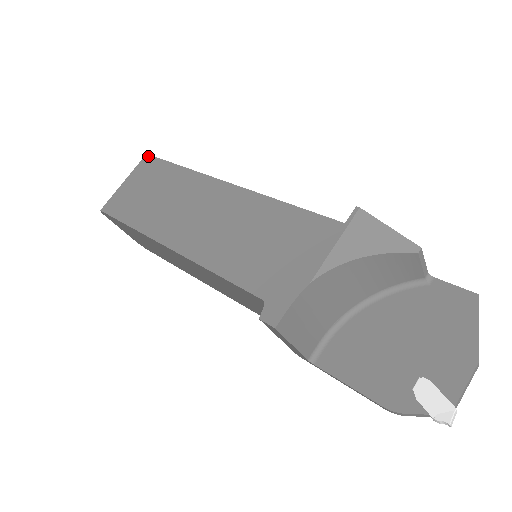
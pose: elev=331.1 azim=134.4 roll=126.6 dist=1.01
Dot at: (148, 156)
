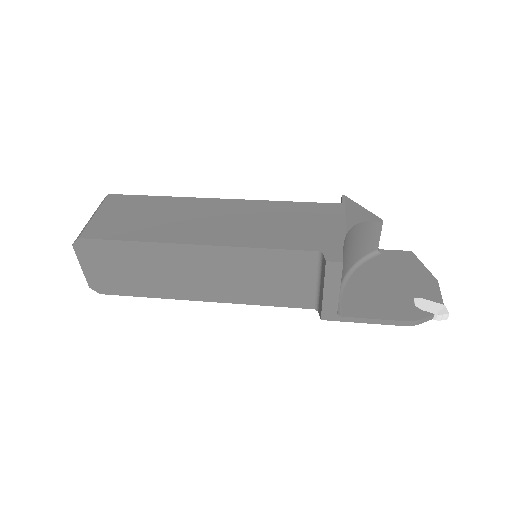
Dot at: (112, 195)
